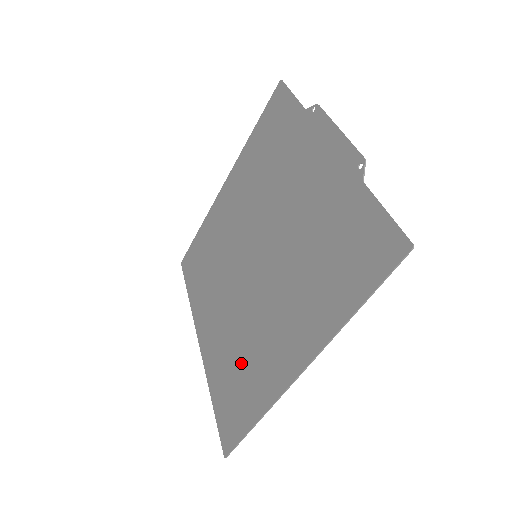
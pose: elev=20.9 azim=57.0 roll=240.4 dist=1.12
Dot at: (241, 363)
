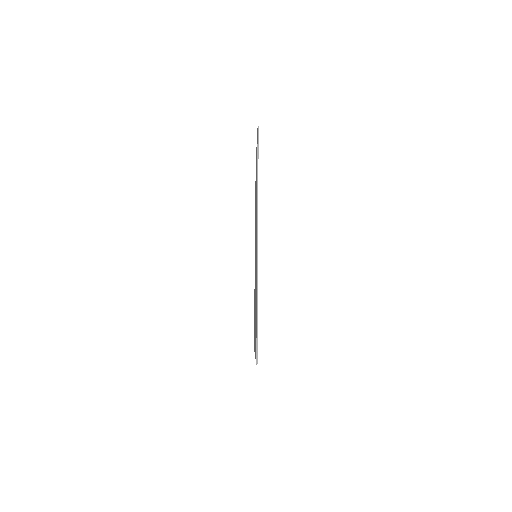
Dot at: occluded
